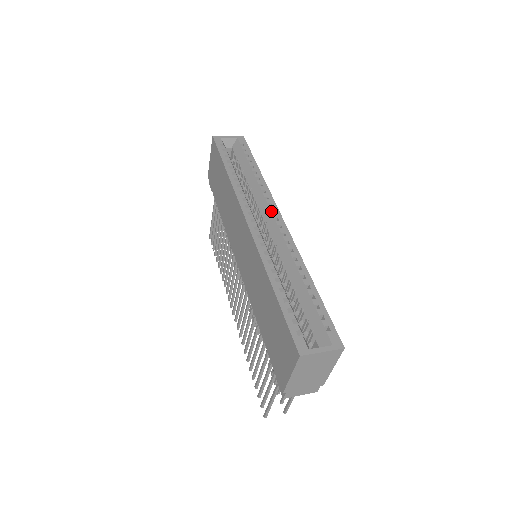
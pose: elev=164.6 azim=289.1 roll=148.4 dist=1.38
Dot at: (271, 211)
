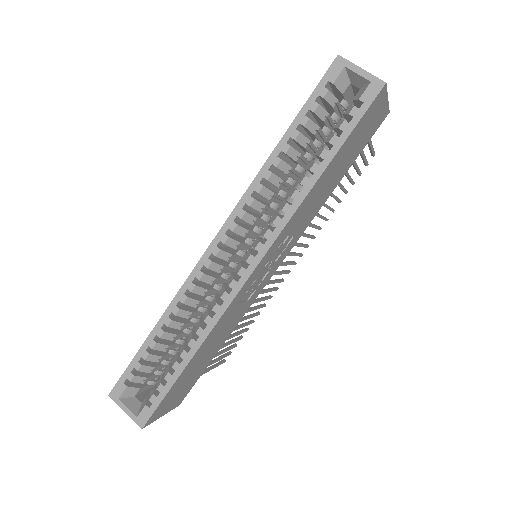
Dot at: (256, 249)
